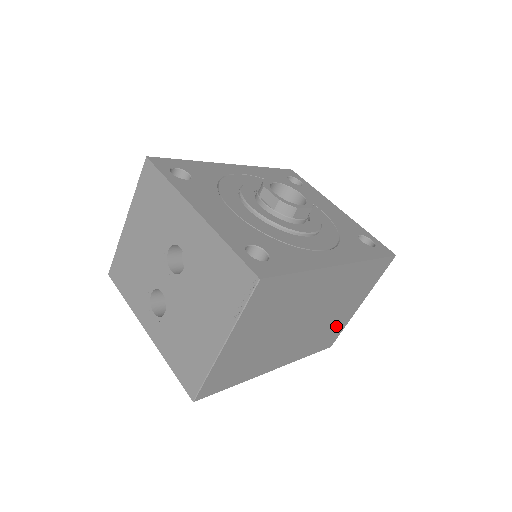
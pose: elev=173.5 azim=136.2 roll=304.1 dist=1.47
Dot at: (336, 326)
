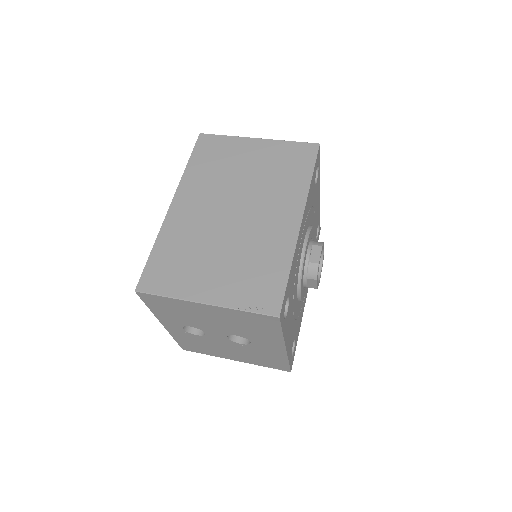
Dot at: occluded
